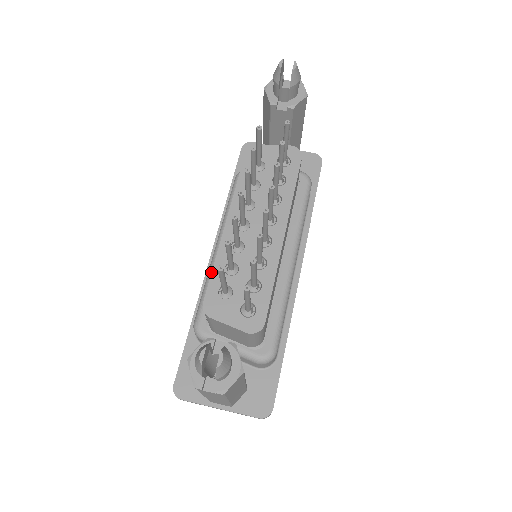
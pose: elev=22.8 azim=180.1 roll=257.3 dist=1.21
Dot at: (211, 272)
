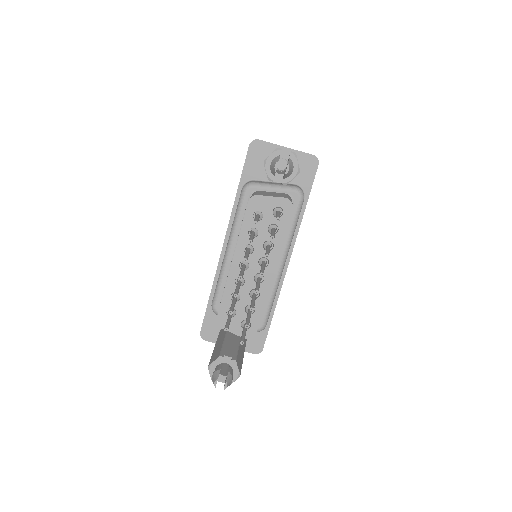
Dot at: (223, 271)
